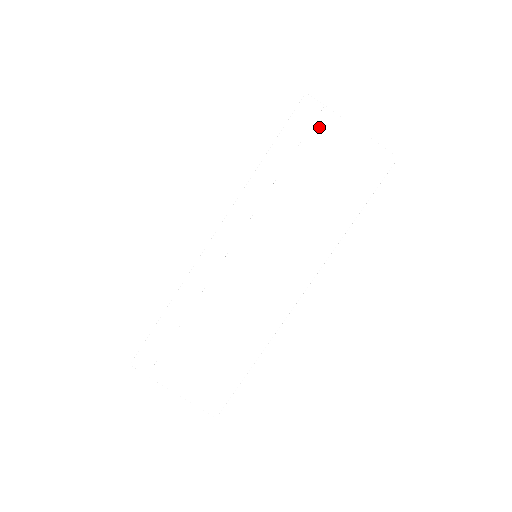
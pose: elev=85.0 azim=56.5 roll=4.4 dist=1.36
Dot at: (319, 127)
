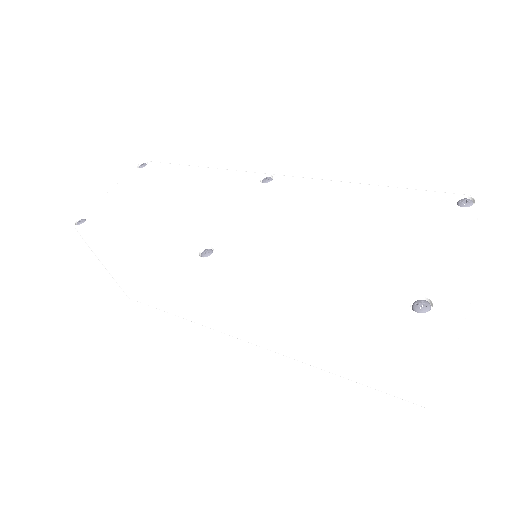
Dot at: (397, 339)
